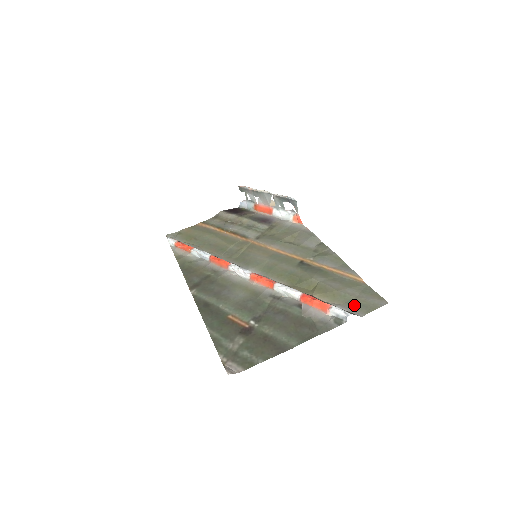
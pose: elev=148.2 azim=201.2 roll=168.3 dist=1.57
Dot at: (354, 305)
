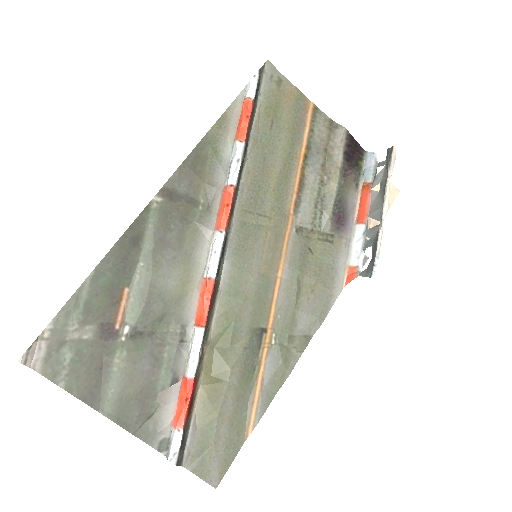
Dot at: (200, 448)
